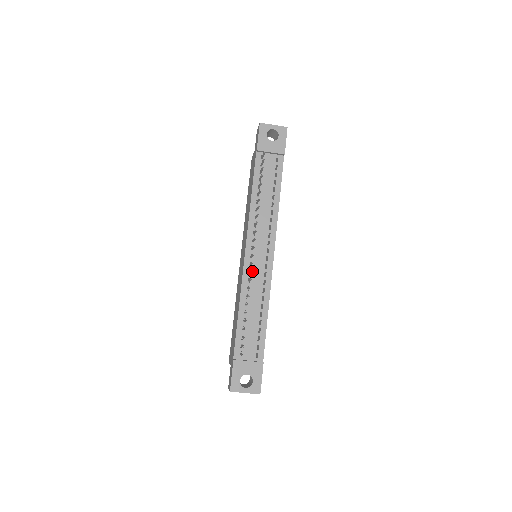
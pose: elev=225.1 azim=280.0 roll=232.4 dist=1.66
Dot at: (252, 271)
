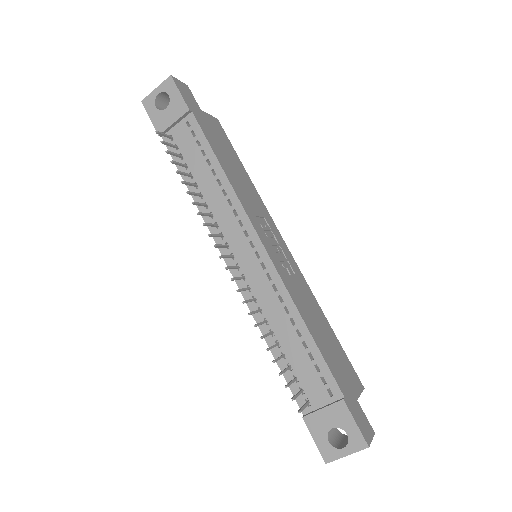
Dot at: (251, 285)
